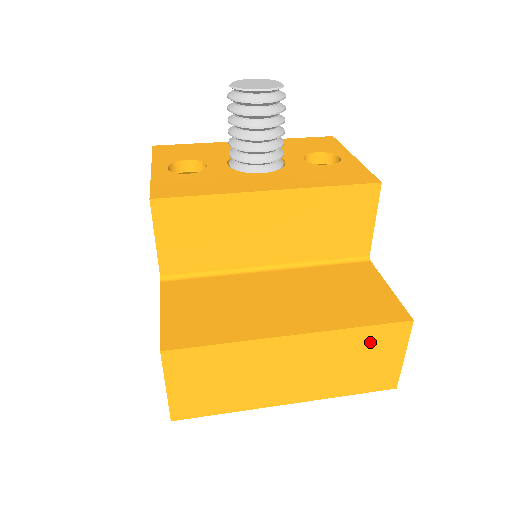
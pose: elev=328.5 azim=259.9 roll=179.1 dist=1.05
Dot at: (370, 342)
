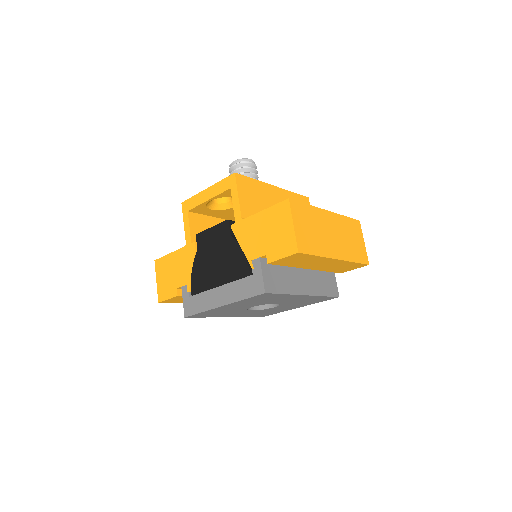
Dot at: (352, 228)
